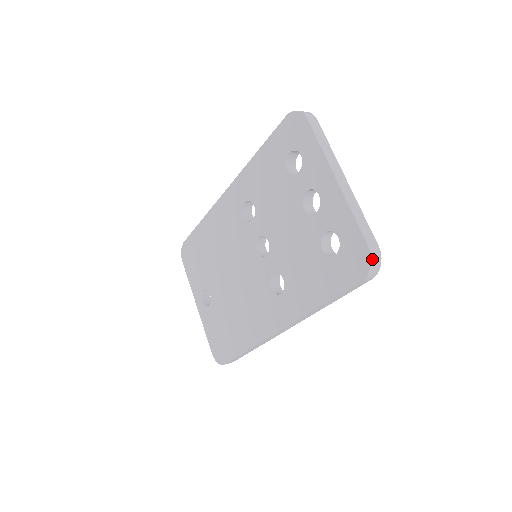
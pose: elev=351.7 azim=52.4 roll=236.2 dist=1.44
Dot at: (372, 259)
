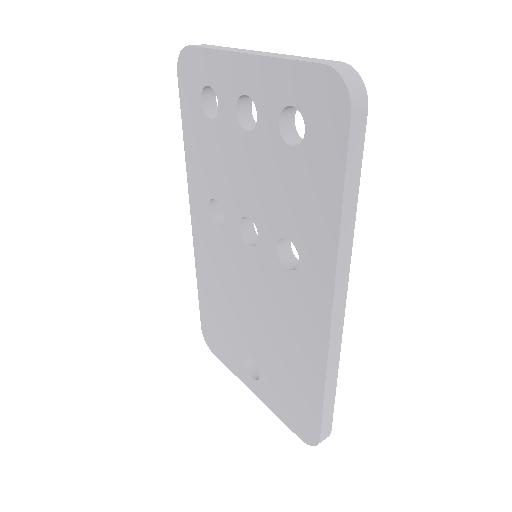
Dot at: (338, 72)
